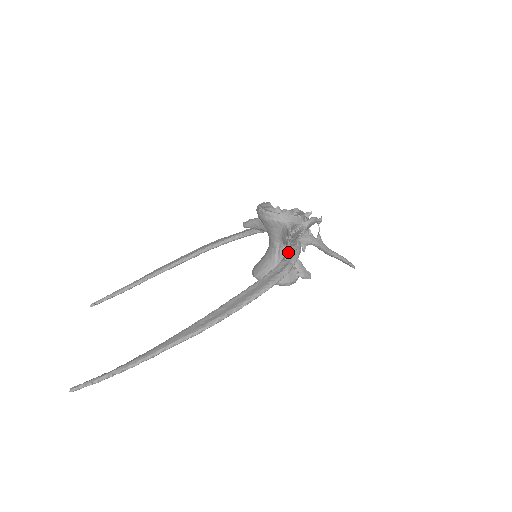
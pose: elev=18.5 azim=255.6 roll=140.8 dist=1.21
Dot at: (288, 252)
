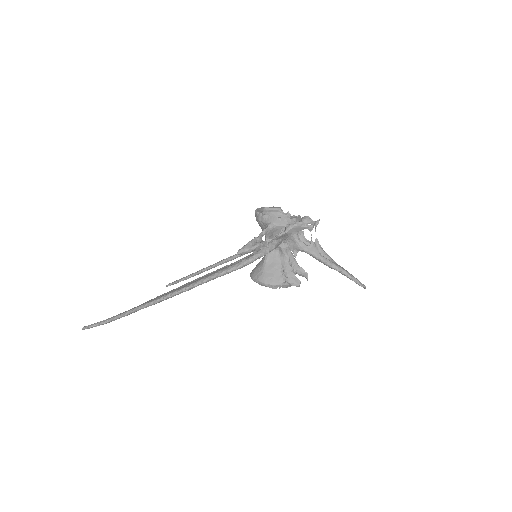
Dot at: (243, 247)
